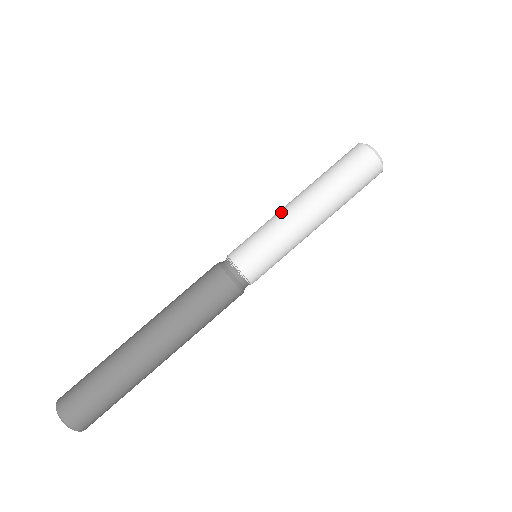
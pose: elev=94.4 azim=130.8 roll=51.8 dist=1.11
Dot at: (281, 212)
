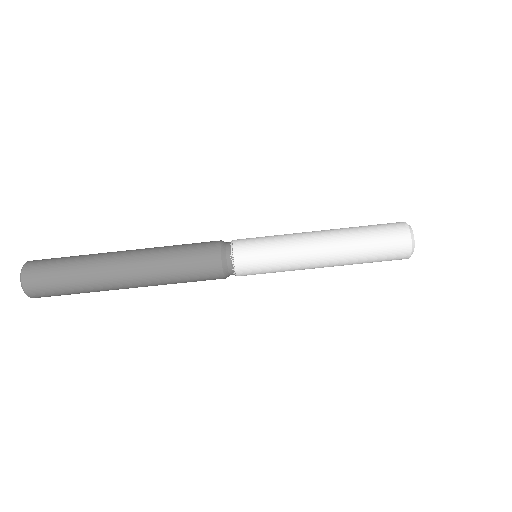
Dot at: (299, 233)
